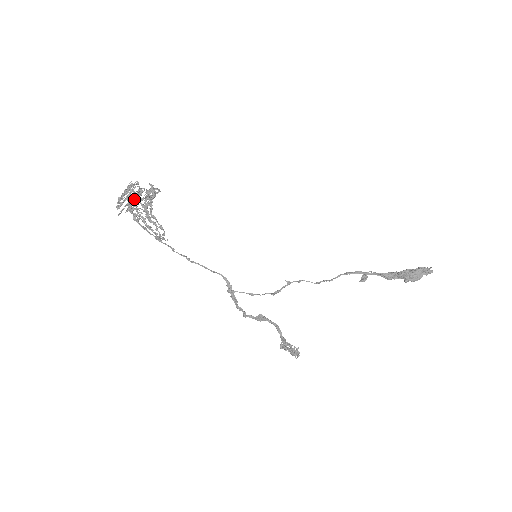
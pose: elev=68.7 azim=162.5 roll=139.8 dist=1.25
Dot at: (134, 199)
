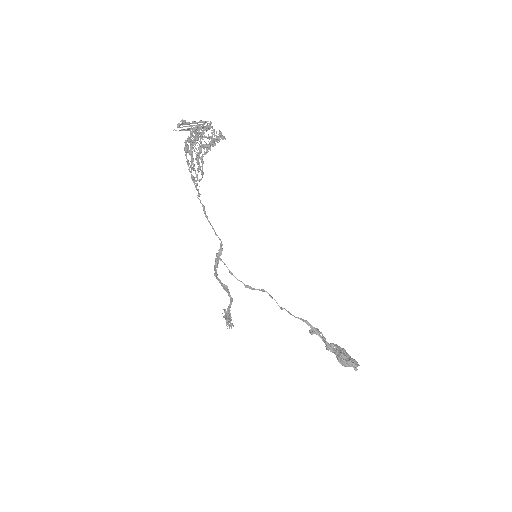
Dot at: (196, 139)
